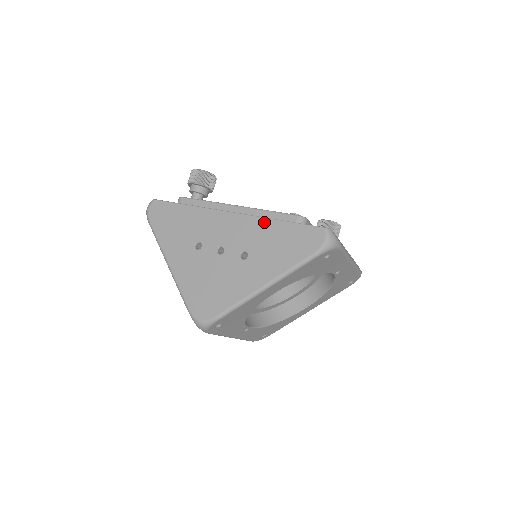
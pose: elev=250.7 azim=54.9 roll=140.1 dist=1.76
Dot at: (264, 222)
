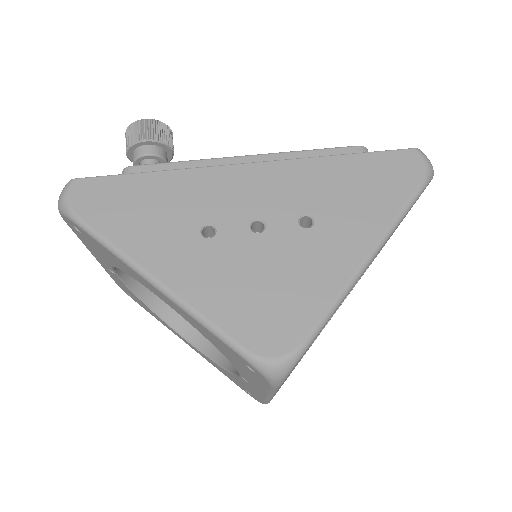
Dot at: (315, 163)
